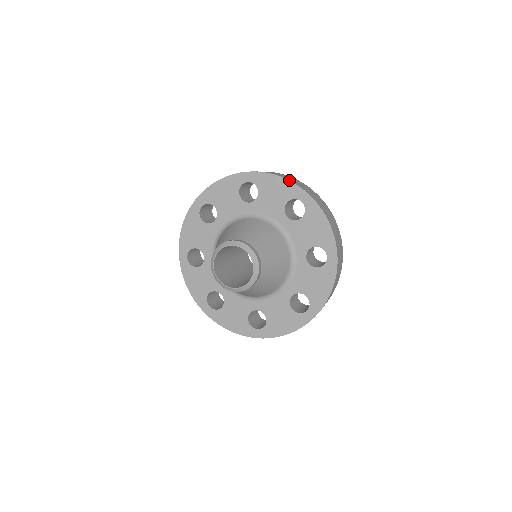
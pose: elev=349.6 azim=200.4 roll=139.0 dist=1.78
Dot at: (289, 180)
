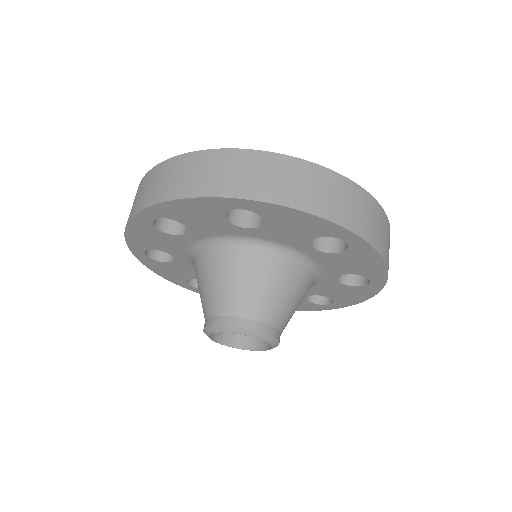
Dot at: (326, 219)
